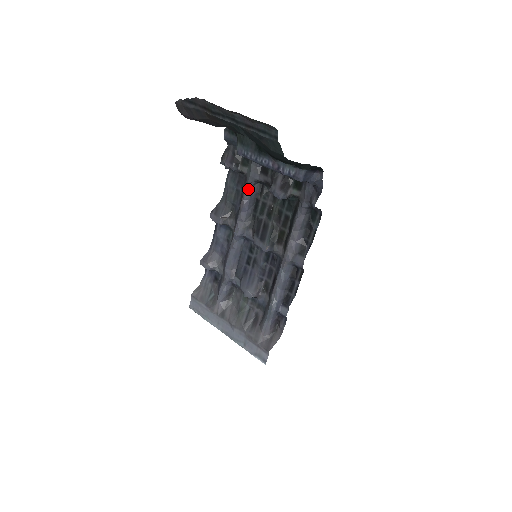
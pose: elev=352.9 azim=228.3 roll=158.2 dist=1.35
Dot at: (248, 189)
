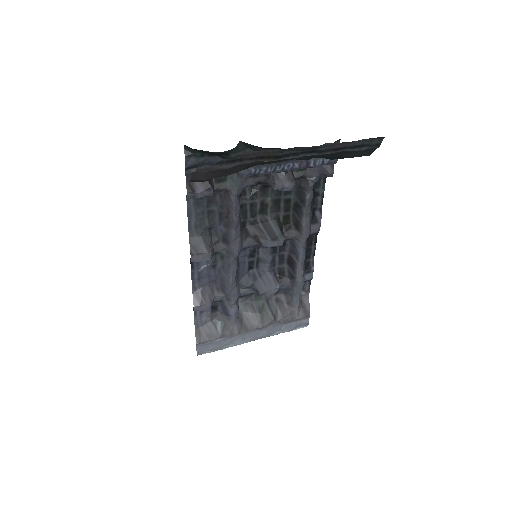
Dot at: (237, 203)
